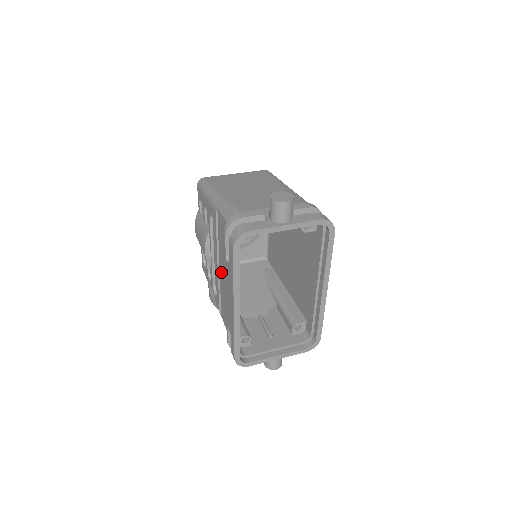
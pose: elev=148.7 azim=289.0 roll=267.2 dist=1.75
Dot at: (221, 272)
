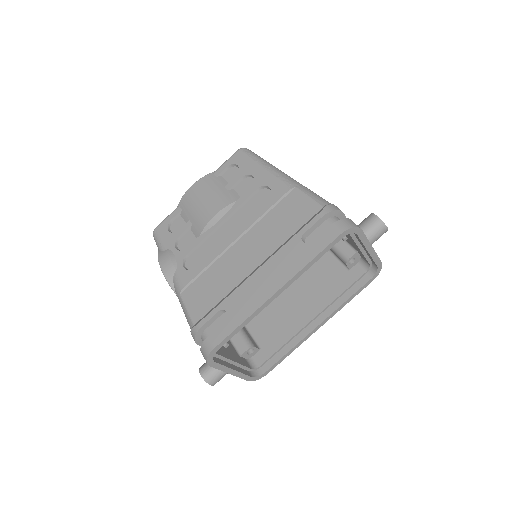
Dot at: (240, 247)
